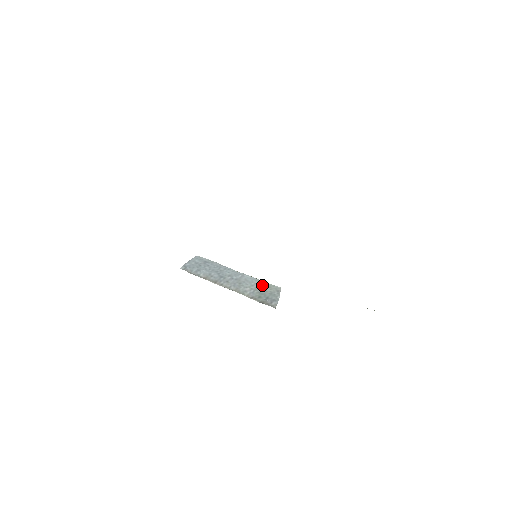
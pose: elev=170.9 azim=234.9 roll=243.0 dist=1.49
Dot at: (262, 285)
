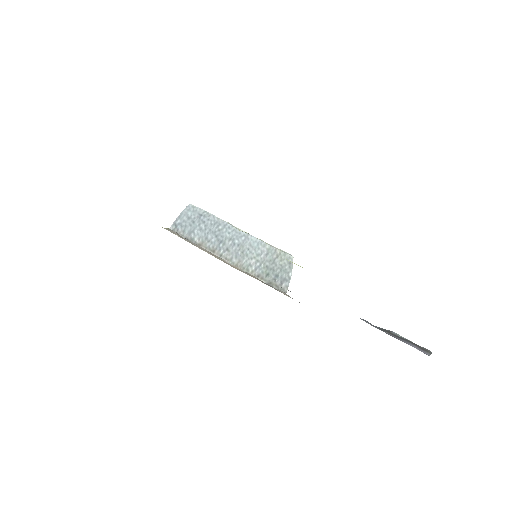
Dot at: (270, 254)
